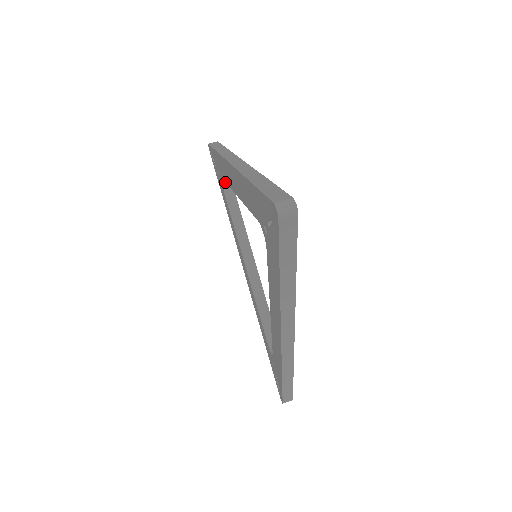
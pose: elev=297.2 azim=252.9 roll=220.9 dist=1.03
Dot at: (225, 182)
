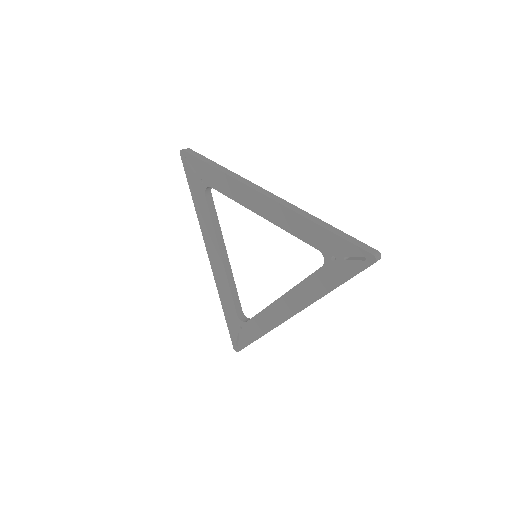
Dot at: (207, 189)
